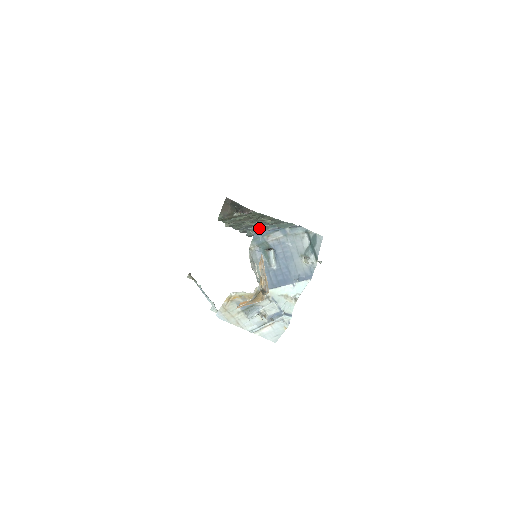
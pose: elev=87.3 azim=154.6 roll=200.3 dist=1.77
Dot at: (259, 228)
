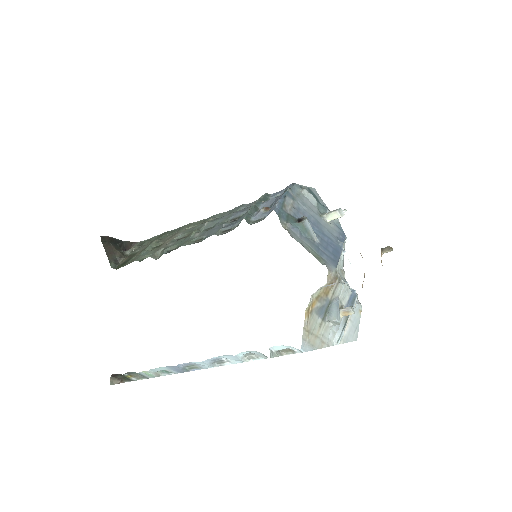
Dot at: (251, 211)
